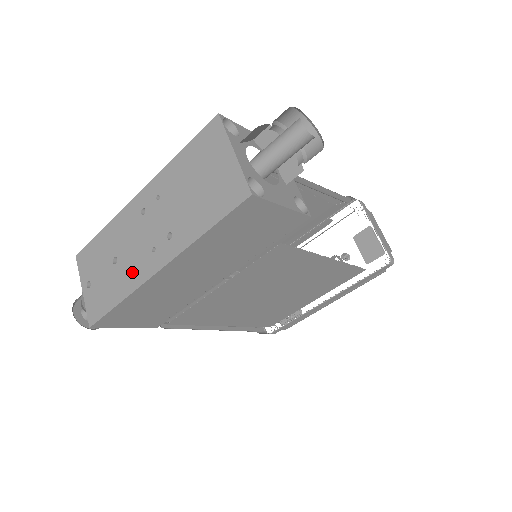
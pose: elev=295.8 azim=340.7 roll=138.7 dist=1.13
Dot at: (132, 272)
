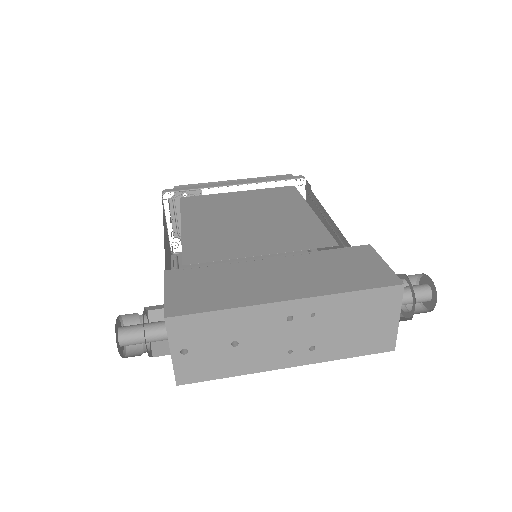
Dot at: (256, 360)
